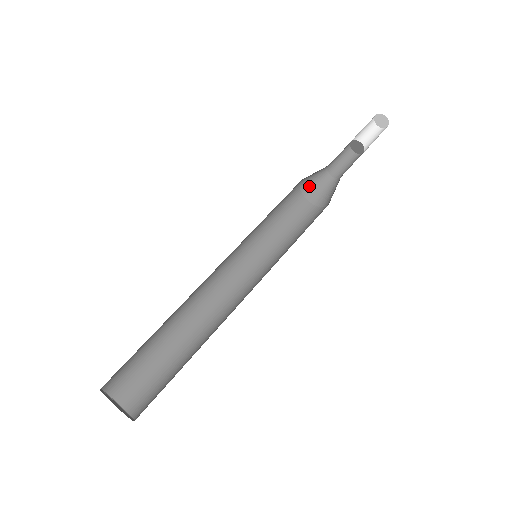
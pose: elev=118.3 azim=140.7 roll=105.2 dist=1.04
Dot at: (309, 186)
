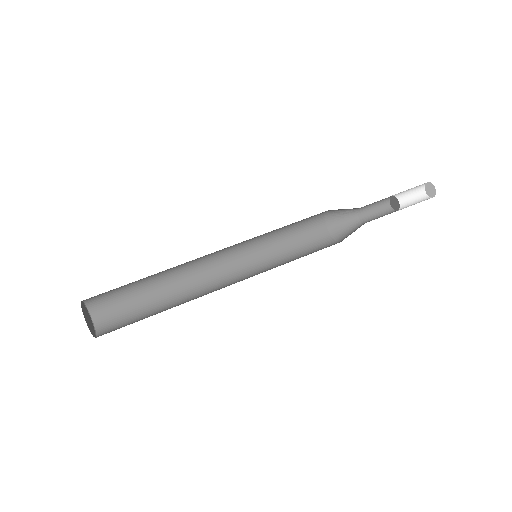
Dot at: (339, 231)
